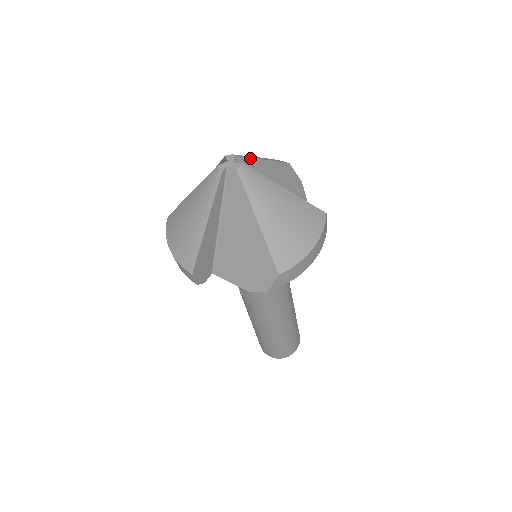
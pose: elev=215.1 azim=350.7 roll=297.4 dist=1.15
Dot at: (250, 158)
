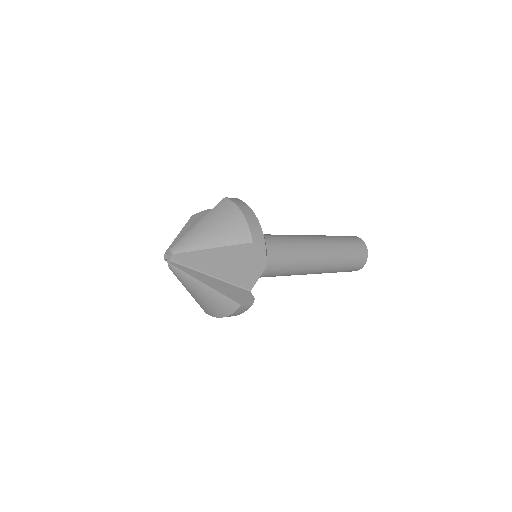
Dot at: (192, 252)
